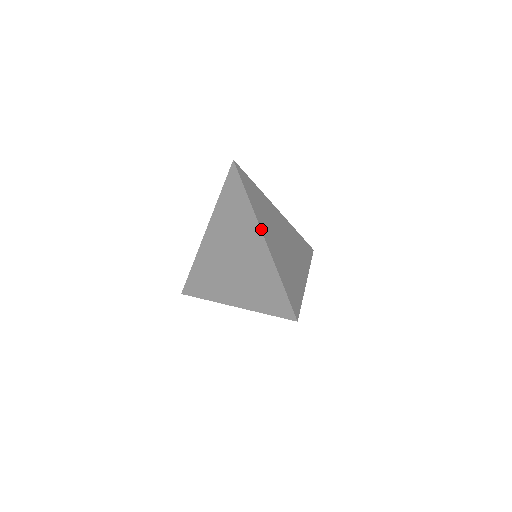
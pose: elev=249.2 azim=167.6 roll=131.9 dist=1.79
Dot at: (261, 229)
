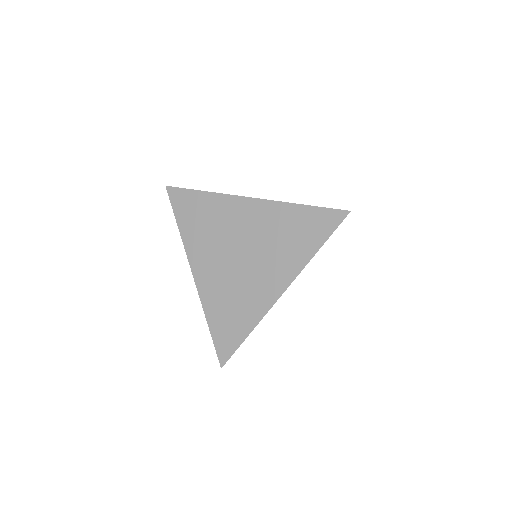
Dot at: occluded
